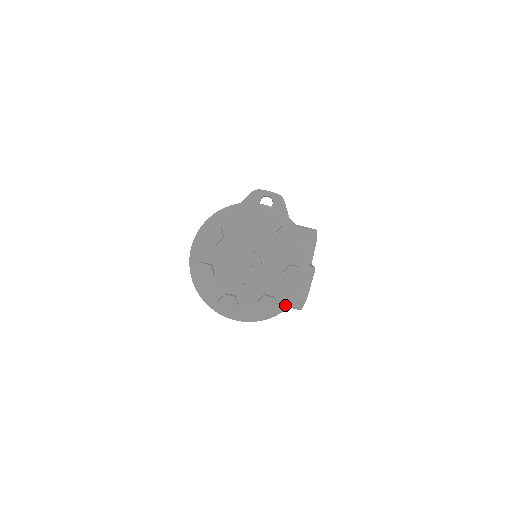
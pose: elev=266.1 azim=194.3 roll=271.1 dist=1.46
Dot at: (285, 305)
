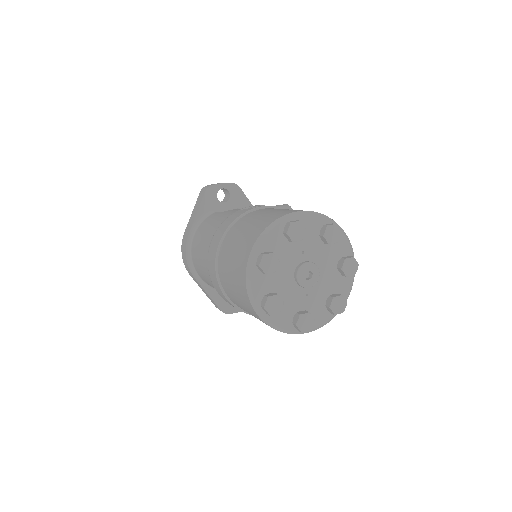
Dot at: (347, 296)
